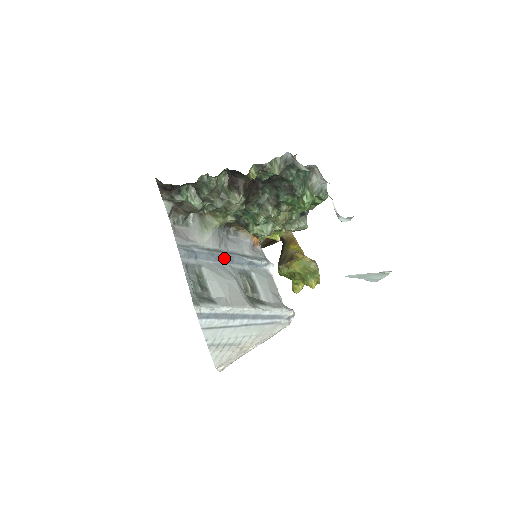
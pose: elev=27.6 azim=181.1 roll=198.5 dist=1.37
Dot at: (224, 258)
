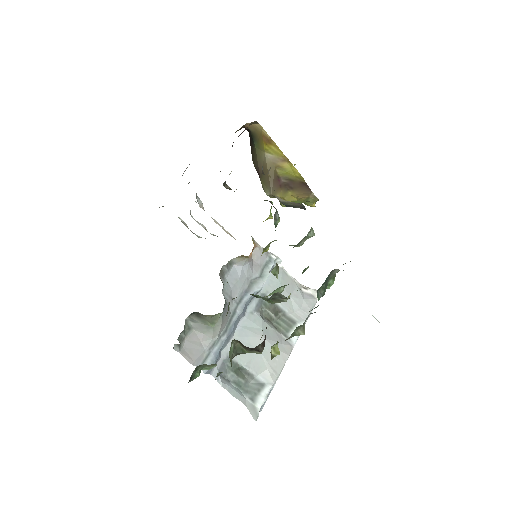
Dot at: (239, 317)
